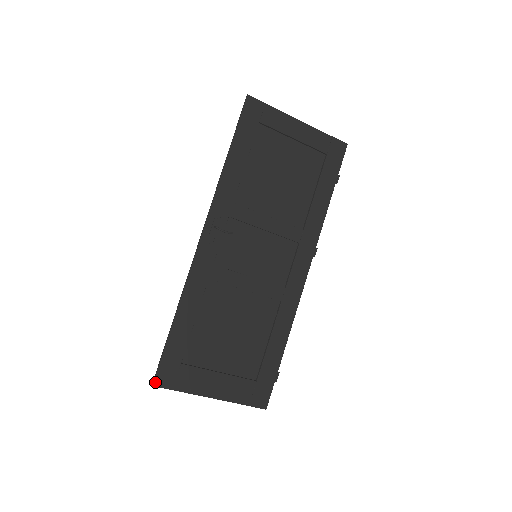
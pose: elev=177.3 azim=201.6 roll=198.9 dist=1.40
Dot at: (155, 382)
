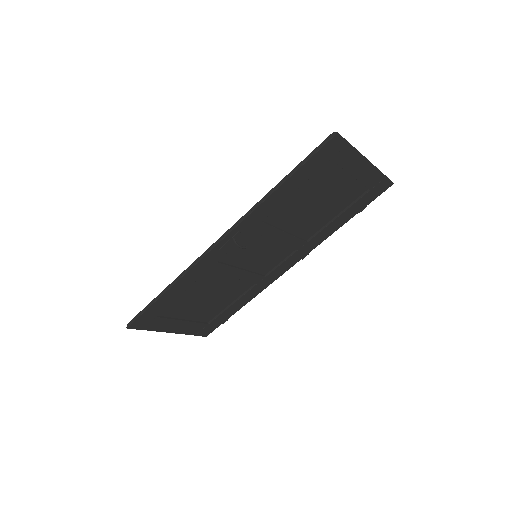
Dot at: (130, 326)
